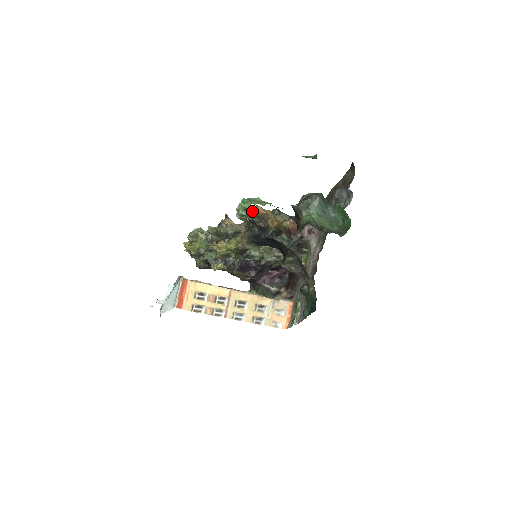
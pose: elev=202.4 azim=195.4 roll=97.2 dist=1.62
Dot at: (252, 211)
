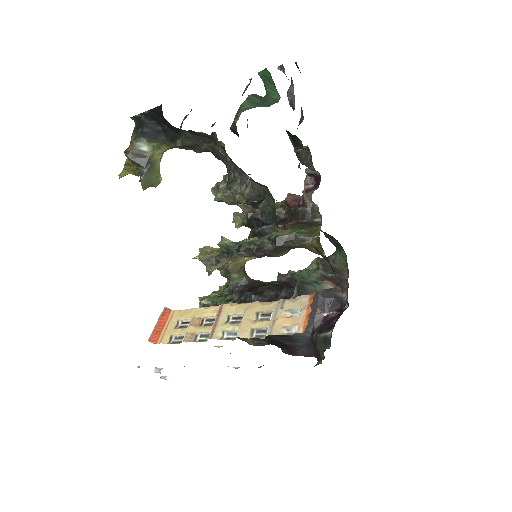
Dot at: occluded
